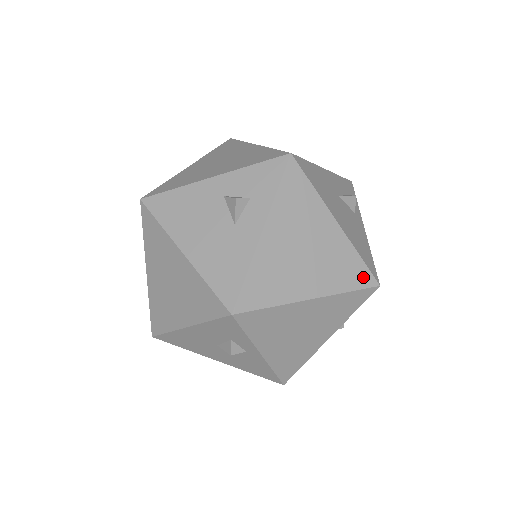
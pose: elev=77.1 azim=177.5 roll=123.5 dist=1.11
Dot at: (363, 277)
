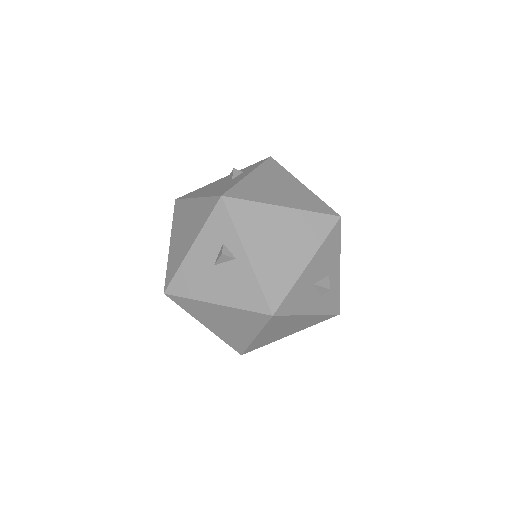
Dot at: (326, 209)
